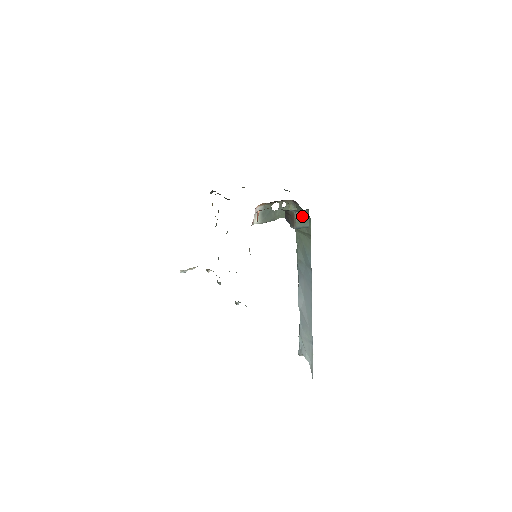
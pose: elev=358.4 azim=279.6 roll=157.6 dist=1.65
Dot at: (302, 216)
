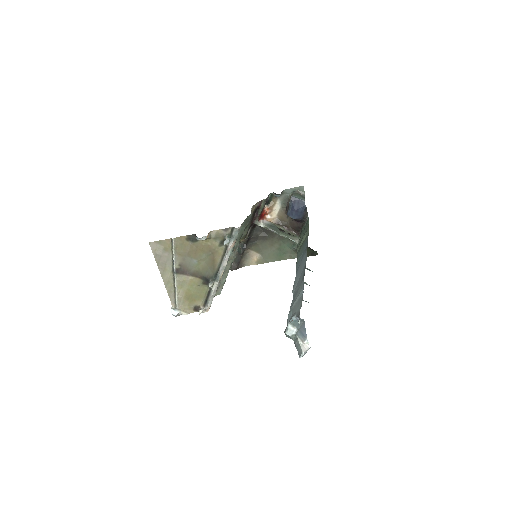
Dot at: (299, 195)
